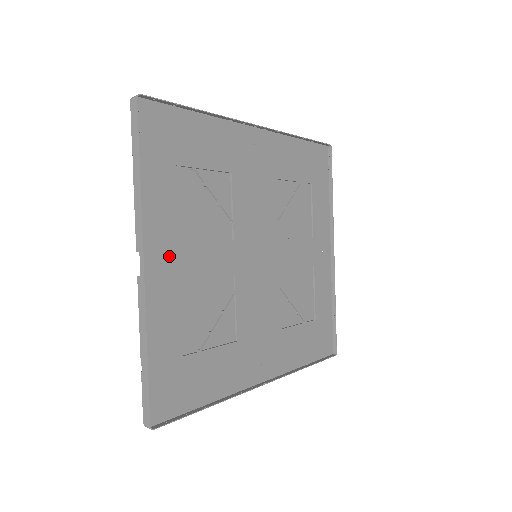
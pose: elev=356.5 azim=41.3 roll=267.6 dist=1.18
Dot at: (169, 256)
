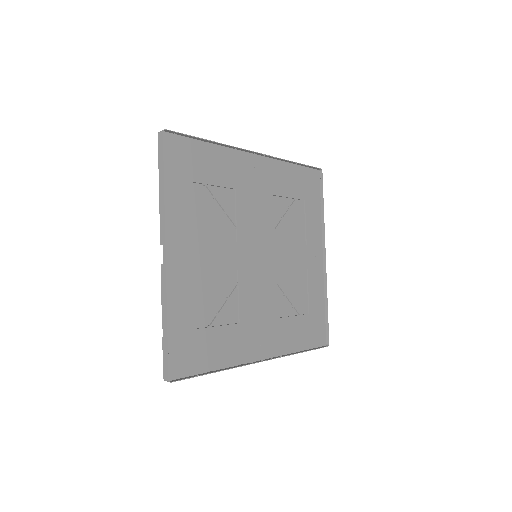
Dot at: (185, 250)
